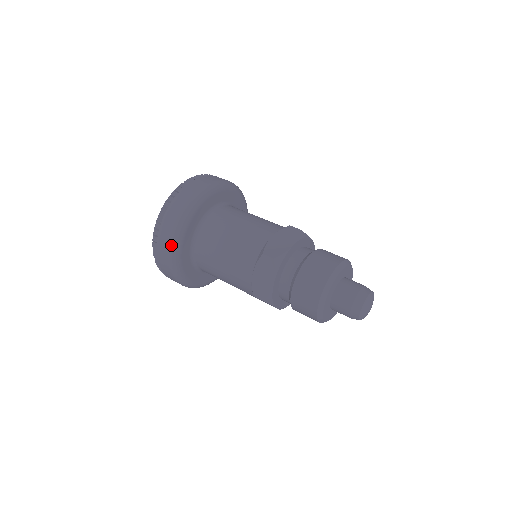
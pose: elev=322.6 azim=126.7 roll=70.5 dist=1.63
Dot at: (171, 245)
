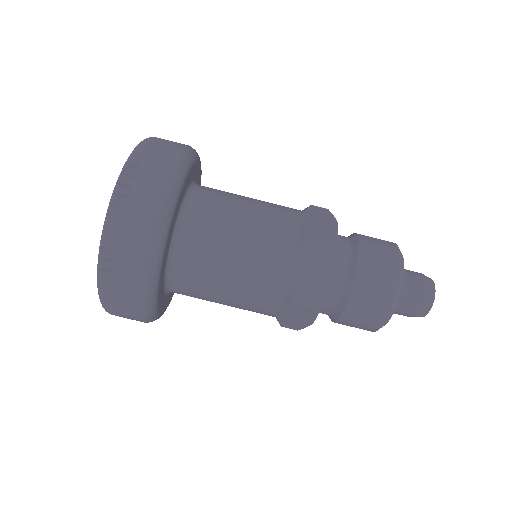
Dot at: (143, 317)
